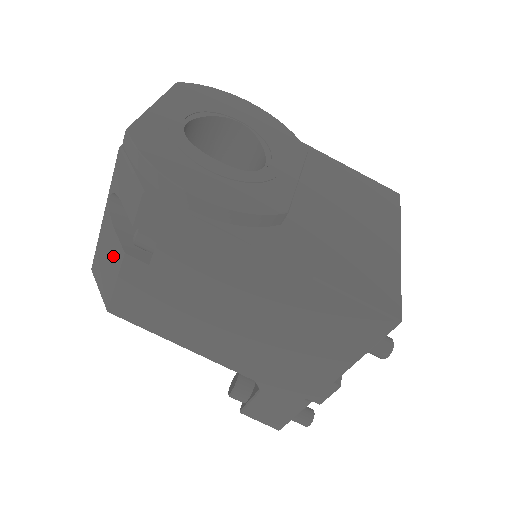
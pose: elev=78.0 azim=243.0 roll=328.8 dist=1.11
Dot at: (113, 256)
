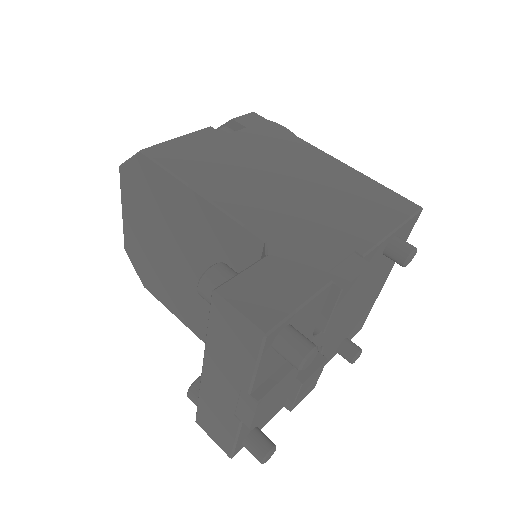
Dot at: occluded
